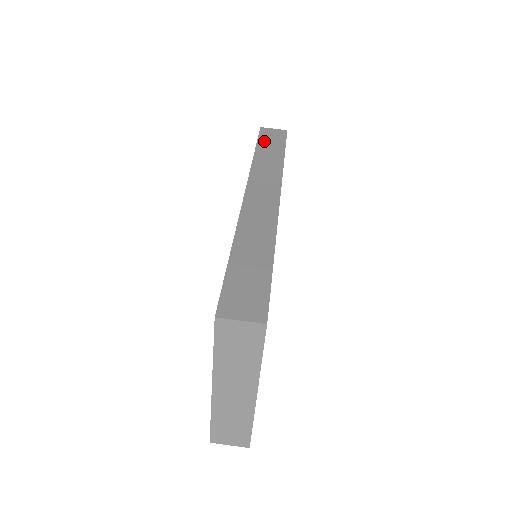
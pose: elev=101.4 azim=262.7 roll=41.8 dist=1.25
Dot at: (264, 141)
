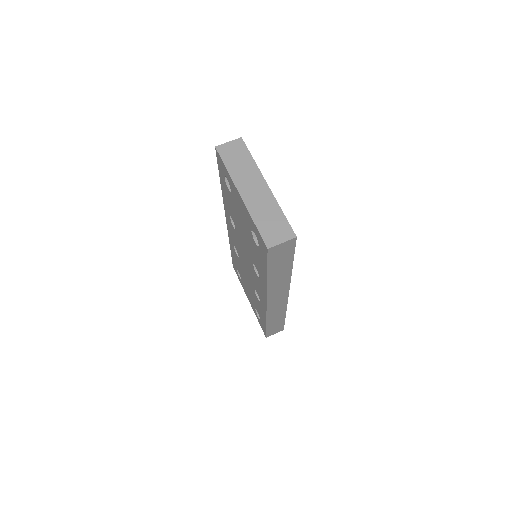
Dot at: occluded
